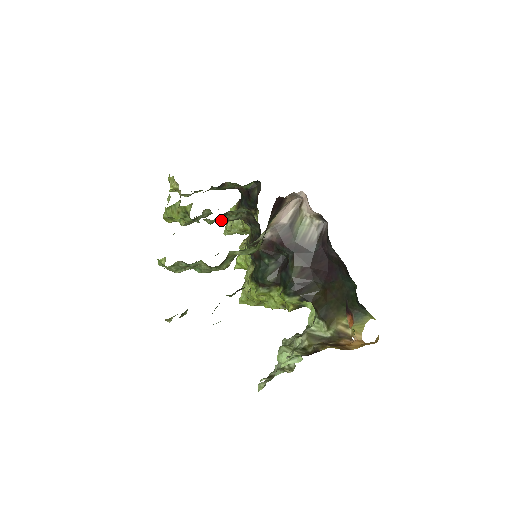
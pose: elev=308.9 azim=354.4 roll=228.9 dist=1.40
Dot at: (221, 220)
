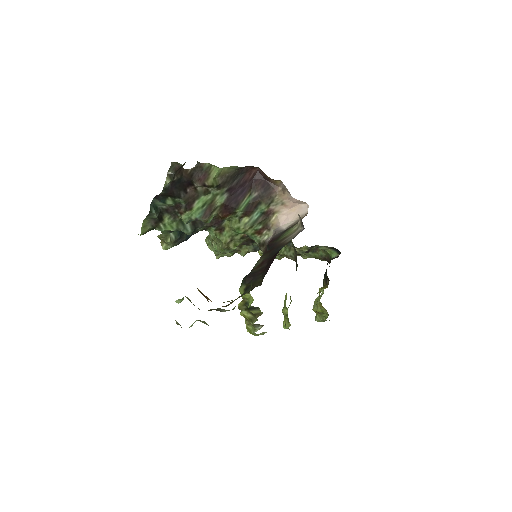
Dot at: occluded
